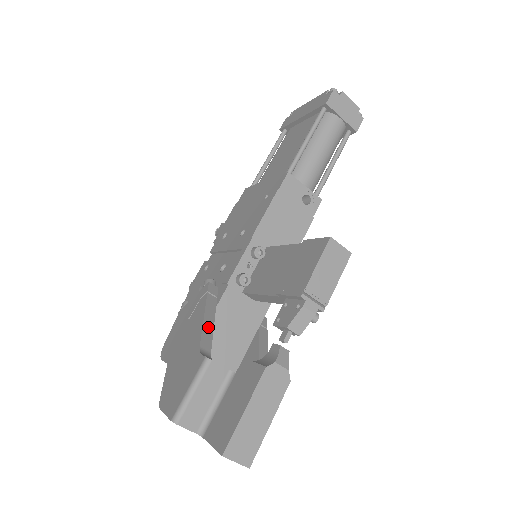
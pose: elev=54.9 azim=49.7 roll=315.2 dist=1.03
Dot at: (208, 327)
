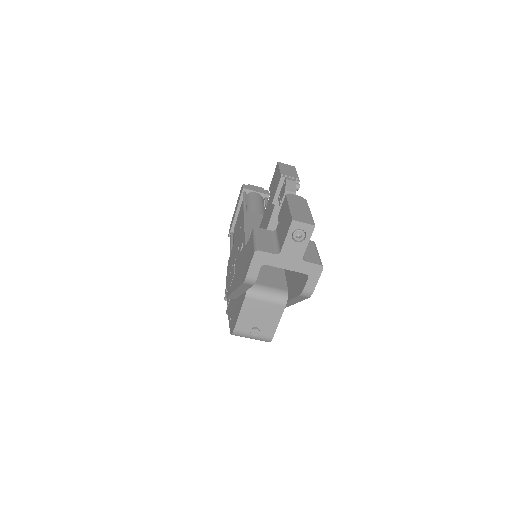
Dot at: occluded
